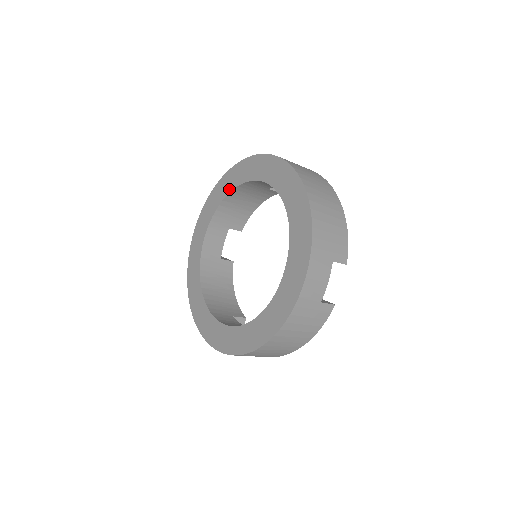
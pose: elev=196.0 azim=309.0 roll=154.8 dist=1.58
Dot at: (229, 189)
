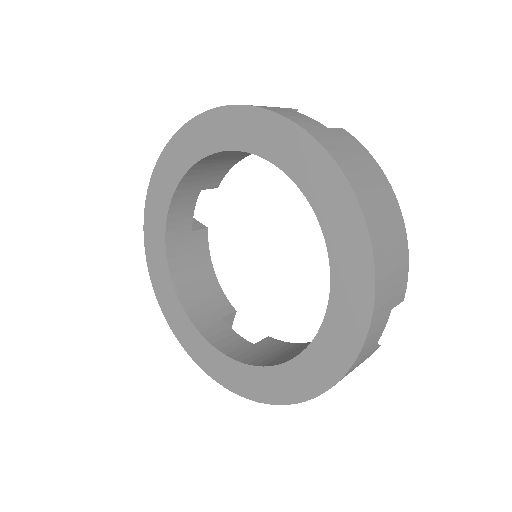
Dot at: (205, 150)
